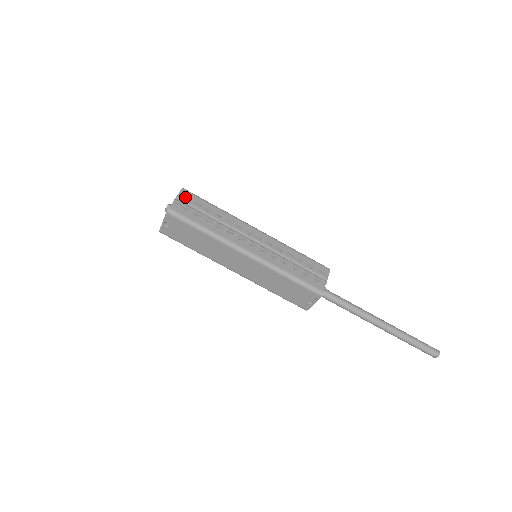
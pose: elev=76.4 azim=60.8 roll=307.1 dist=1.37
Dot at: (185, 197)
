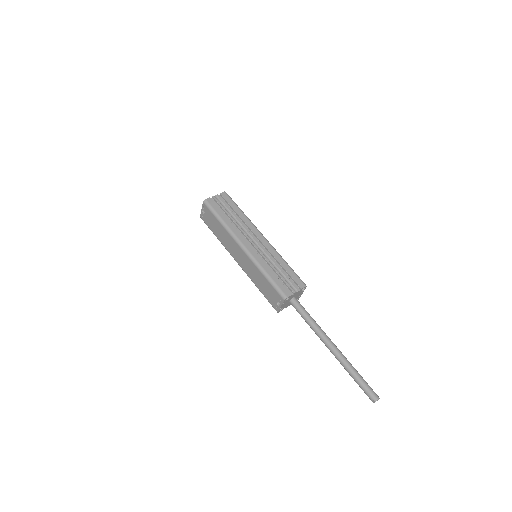
Dot at: (223, 197)
